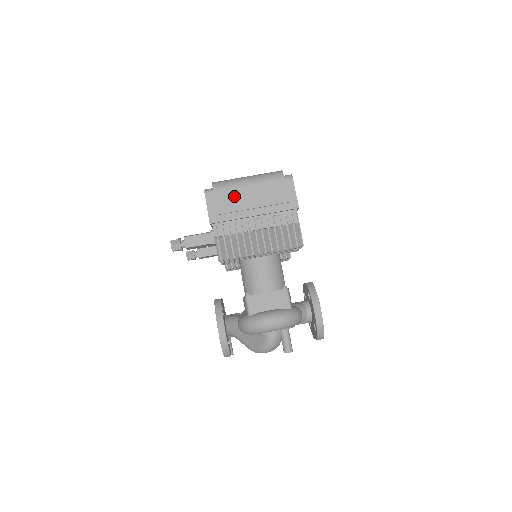
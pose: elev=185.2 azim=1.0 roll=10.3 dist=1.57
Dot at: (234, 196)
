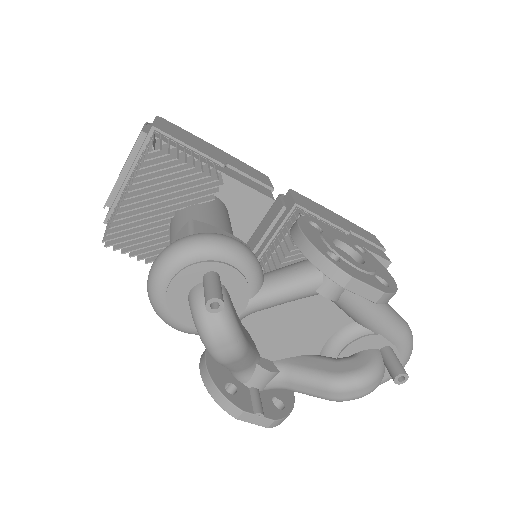
Dot at: occluded
